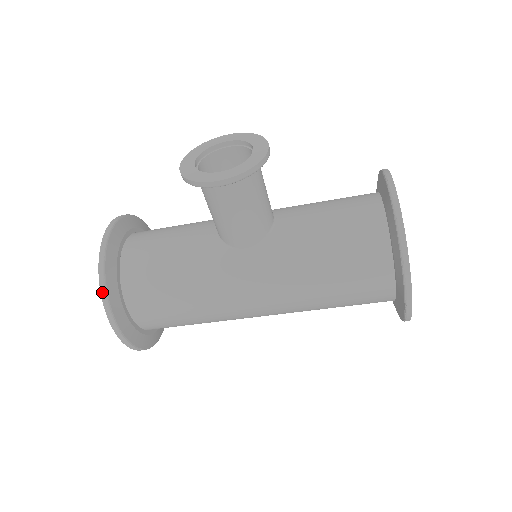
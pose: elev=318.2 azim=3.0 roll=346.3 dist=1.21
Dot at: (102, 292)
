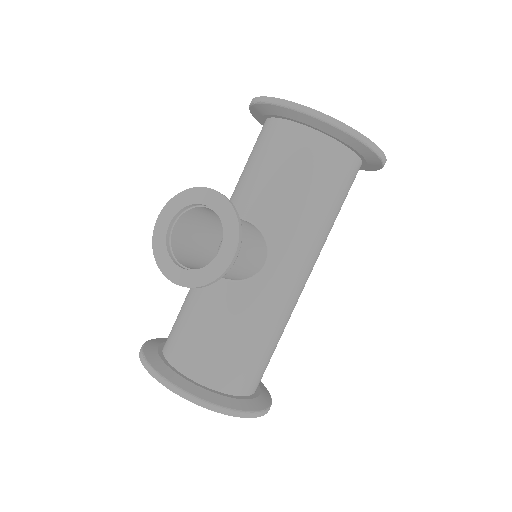
Dot at: (230, 414)
